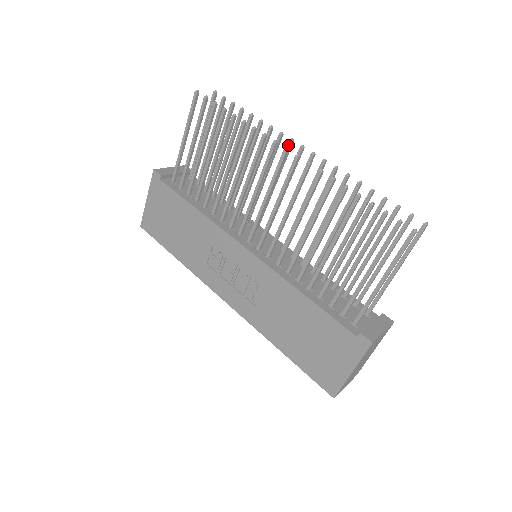
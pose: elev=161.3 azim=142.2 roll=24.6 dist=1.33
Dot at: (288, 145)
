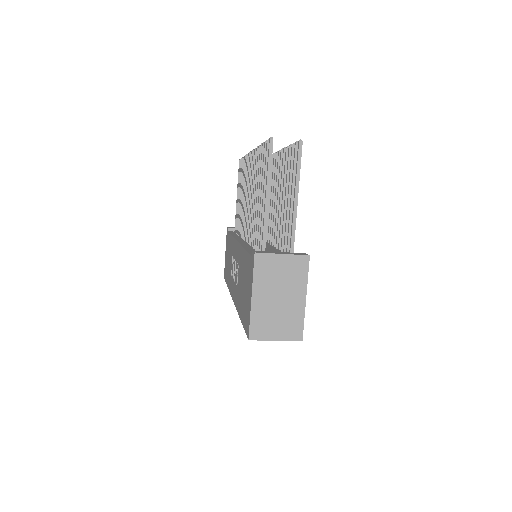
Dot at: occluded
